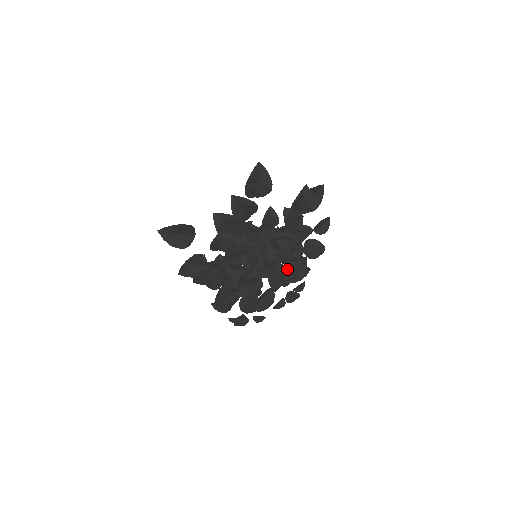
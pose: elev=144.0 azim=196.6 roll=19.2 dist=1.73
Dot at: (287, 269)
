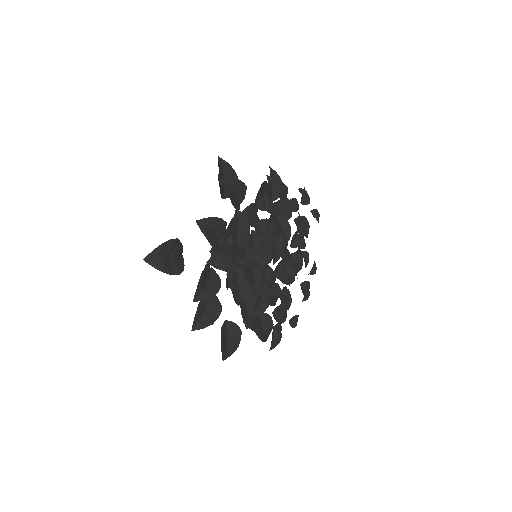
Dot at: occluded
